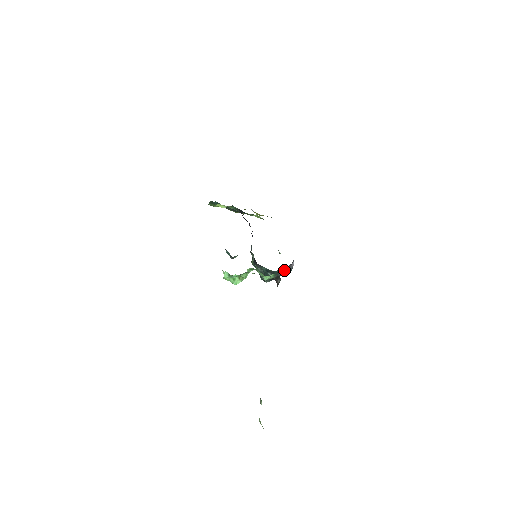
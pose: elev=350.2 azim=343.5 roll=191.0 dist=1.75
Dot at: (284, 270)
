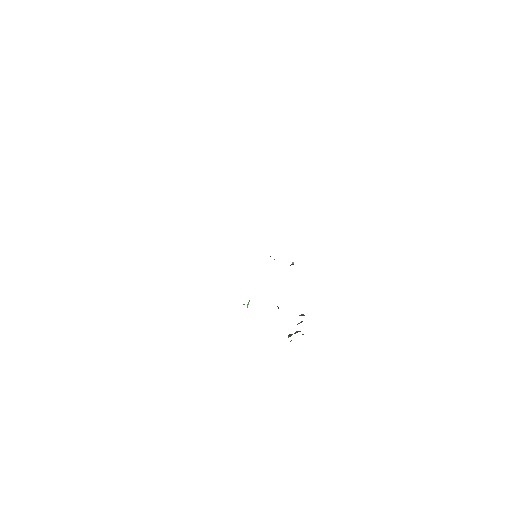
Dot at: occluded
